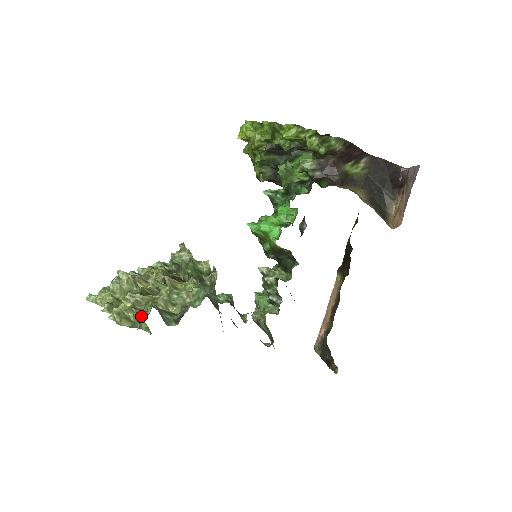
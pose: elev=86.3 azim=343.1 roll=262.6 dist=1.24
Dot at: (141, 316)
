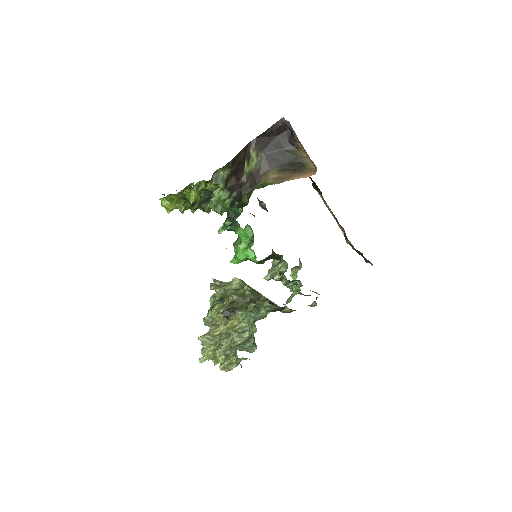
Dot at: (235, 361)
